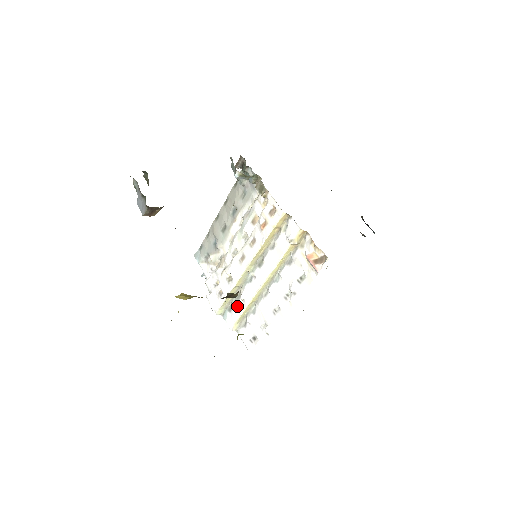
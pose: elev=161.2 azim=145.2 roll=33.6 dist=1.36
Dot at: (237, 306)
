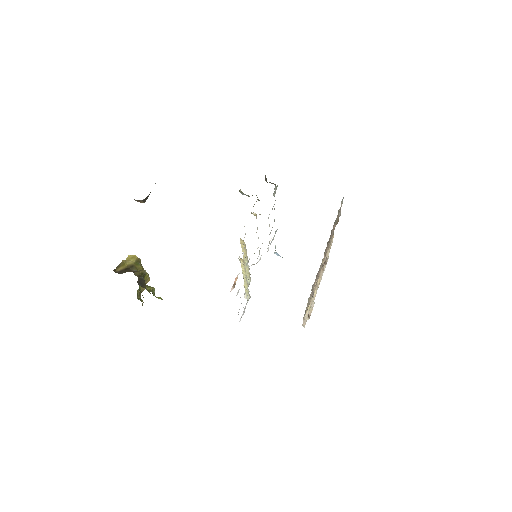
Dot at: occluded
